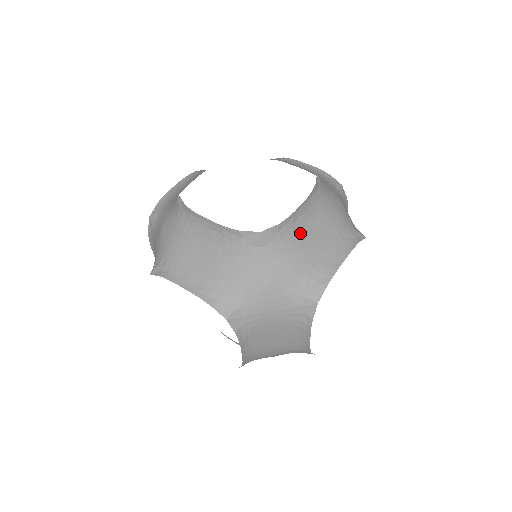
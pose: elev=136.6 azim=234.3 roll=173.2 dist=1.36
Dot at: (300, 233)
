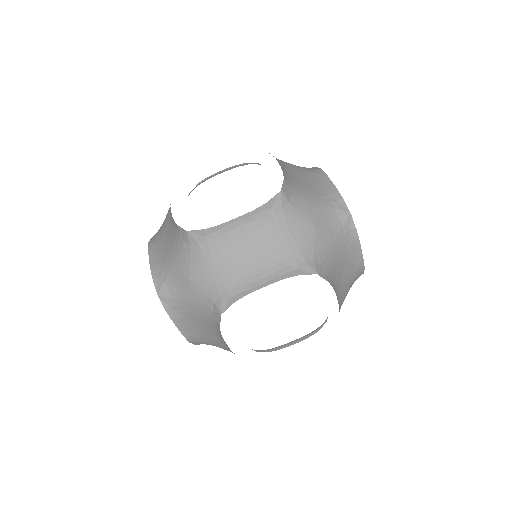
Dot at: (294, 181)
